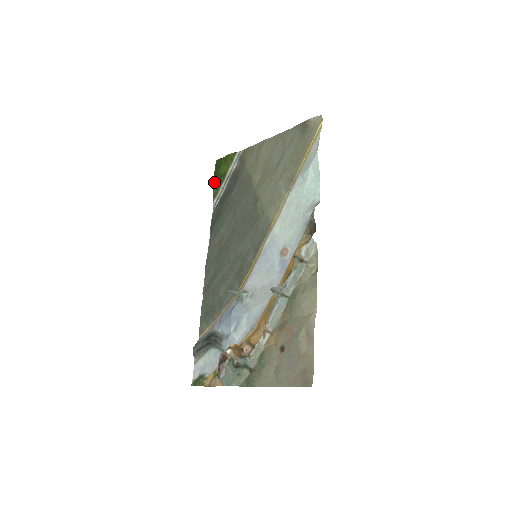
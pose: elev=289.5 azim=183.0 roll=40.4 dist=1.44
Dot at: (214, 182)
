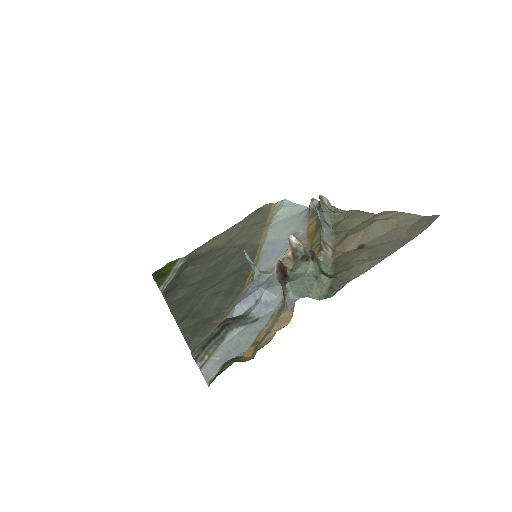
Dot at: (156, 278)
